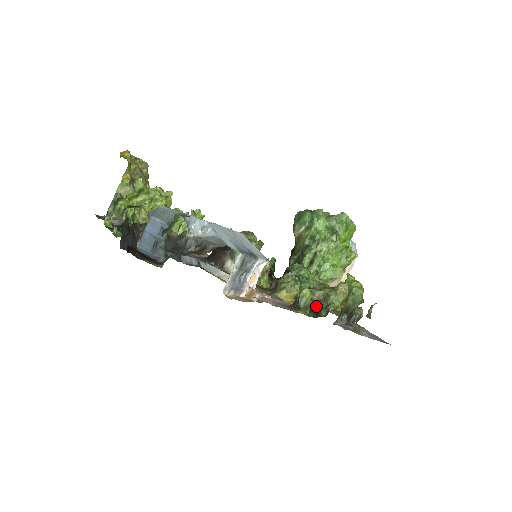
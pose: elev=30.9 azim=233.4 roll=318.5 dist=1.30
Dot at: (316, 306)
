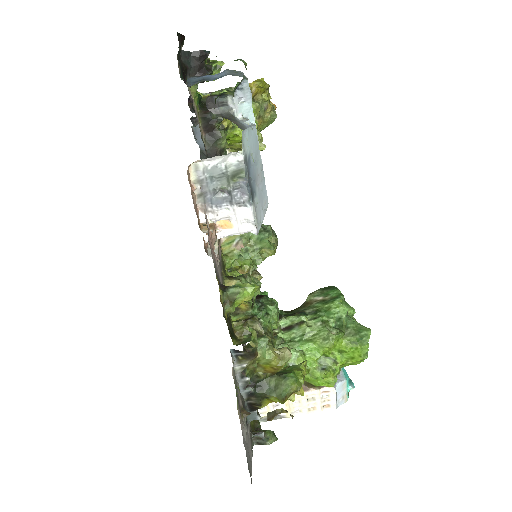
Dot at: (241, 332)
